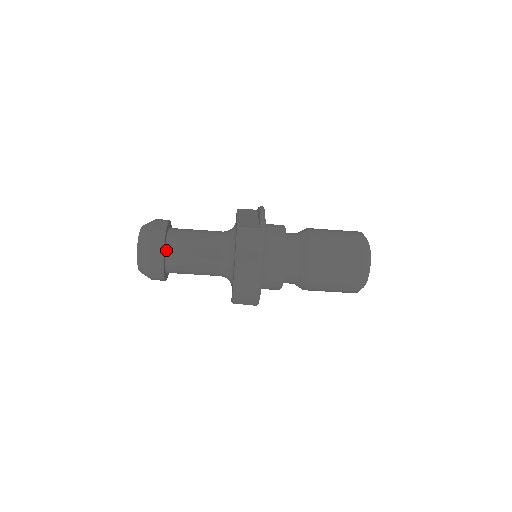
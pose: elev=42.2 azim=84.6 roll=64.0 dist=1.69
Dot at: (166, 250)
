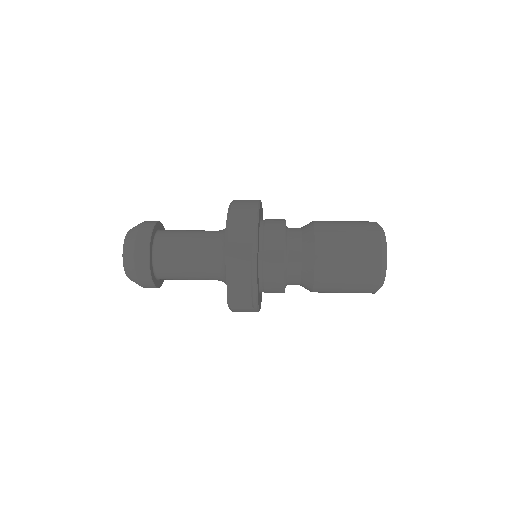
Dot at: occluded
